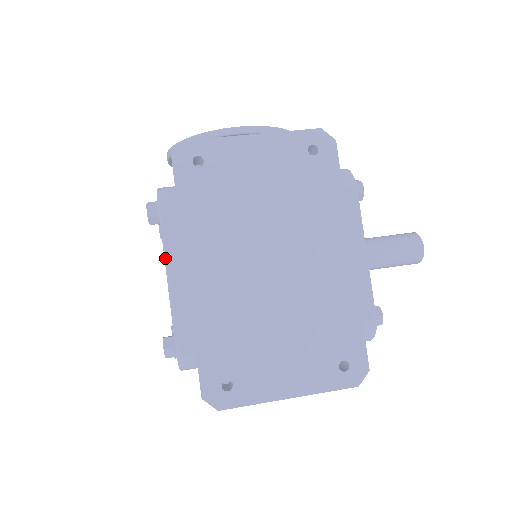
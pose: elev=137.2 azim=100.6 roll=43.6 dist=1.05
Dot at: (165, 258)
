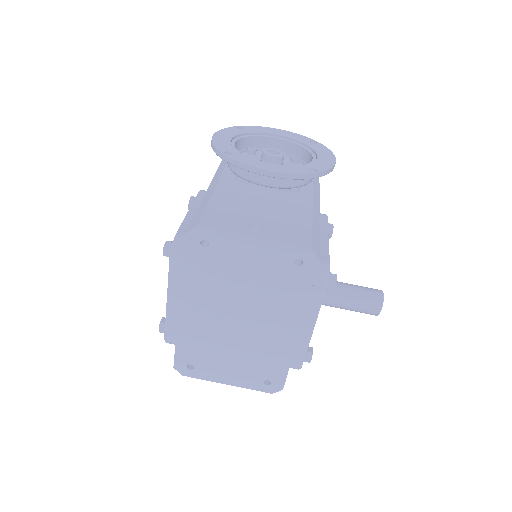
Dot at: (168, 290)
